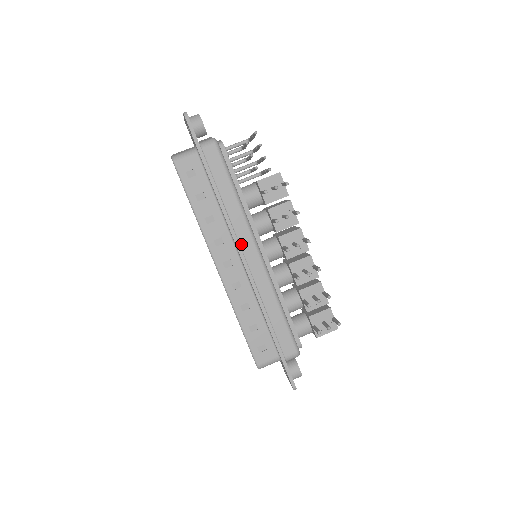
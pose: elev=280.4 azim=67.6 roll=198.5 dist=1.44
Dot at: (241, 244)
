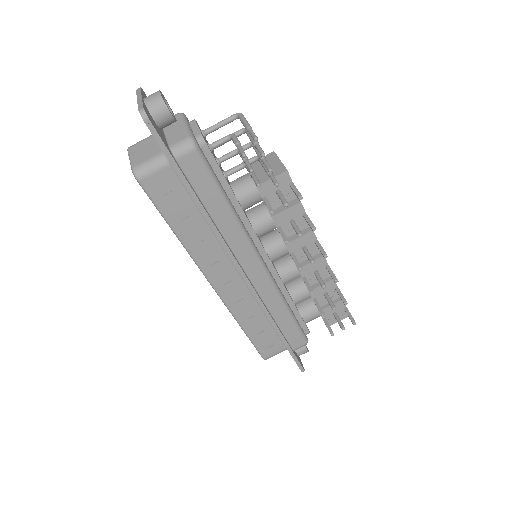
Dot at: (240, 261)
